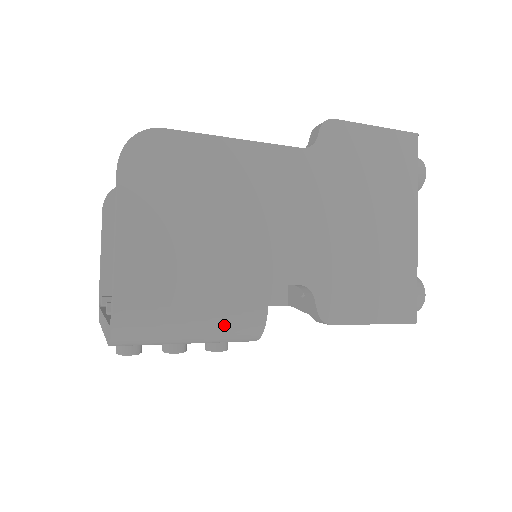
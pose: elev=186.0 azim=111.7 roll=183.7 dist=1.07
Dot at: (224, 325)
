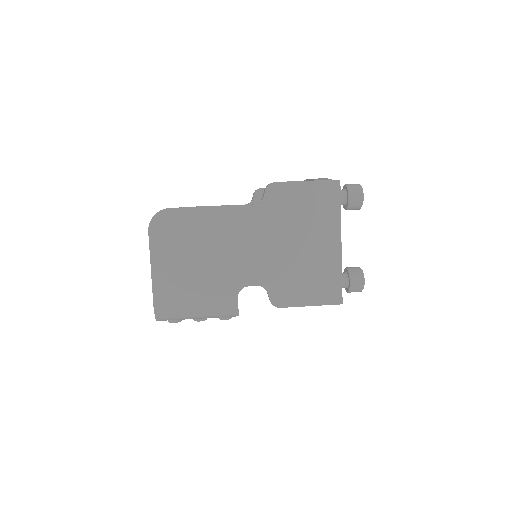
Dot at: (214, 310)
